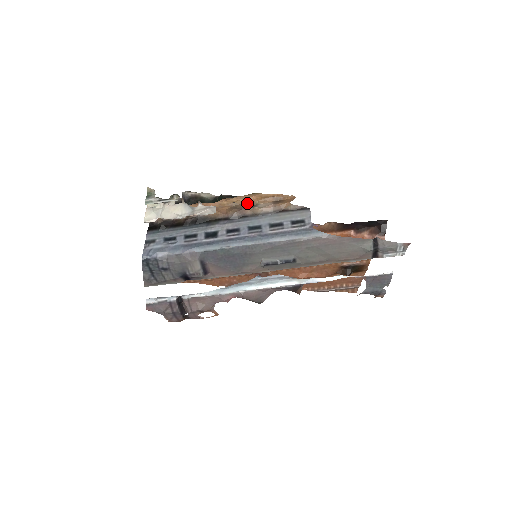
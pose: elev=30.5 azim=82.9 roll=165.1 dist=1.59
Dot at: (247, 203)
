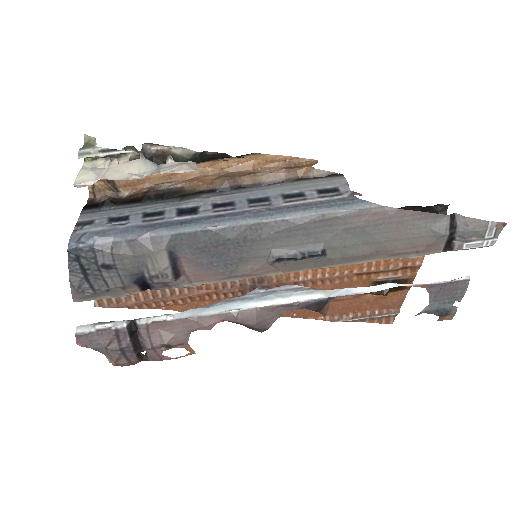
Dot at: (244, 170)
